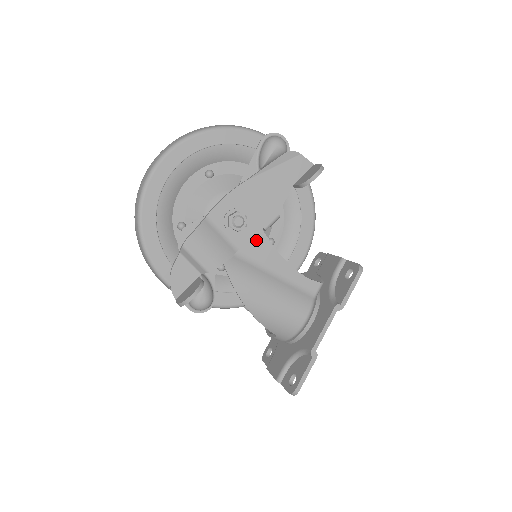
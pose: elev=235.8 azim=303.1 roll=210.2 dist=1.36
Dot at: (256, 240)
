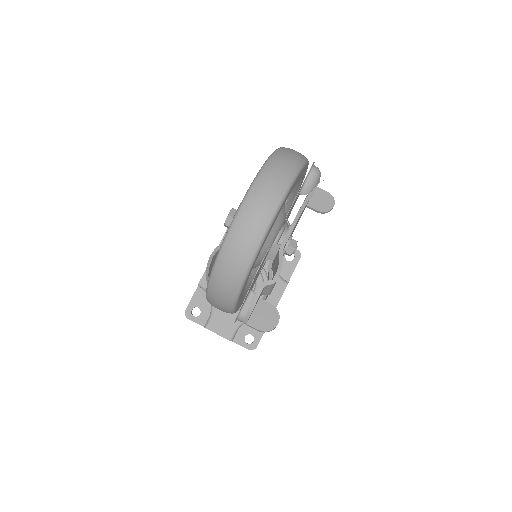
Dot at: occluded
